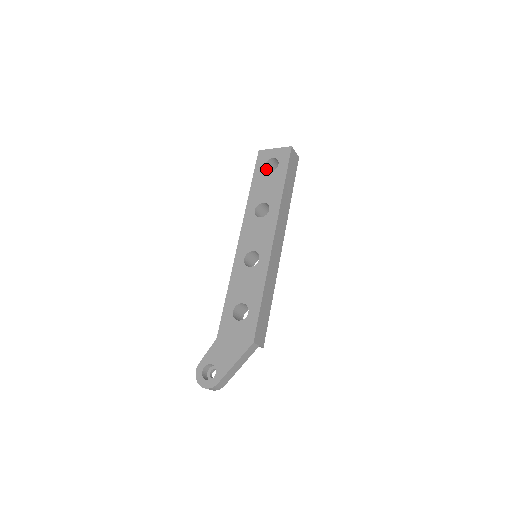
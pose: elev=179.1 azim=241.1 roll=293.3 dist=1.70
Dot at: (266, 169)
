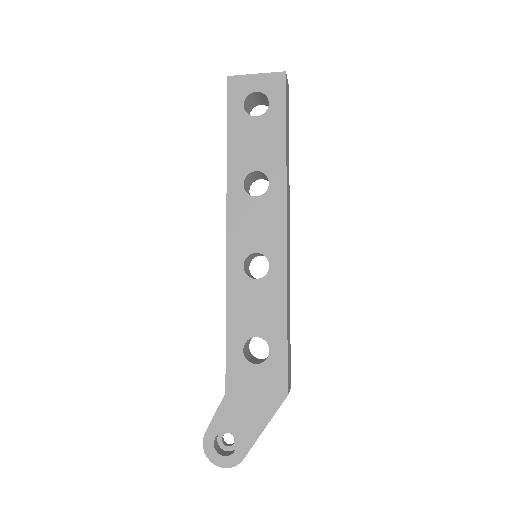
Dot at: (245, 109)
